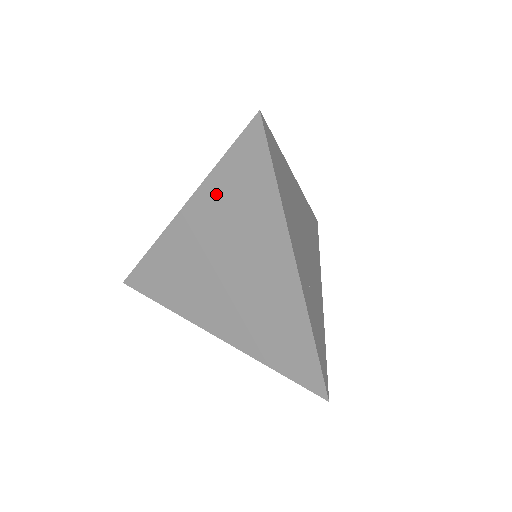
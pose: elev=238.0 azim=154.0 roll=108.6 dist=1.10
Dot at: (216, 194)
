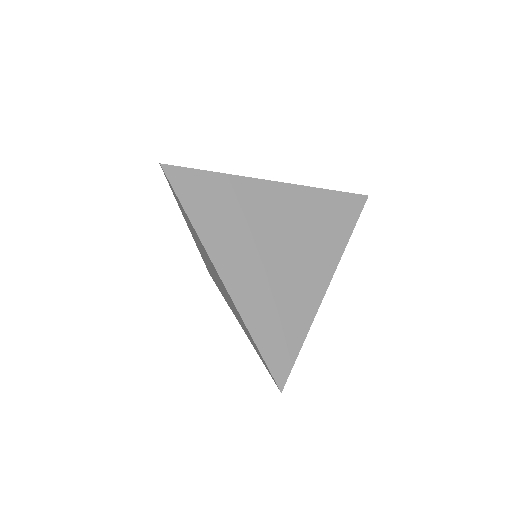
Dot at: (312, 201)
